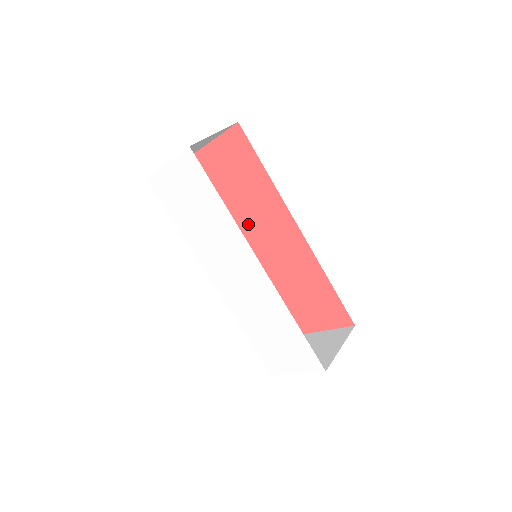
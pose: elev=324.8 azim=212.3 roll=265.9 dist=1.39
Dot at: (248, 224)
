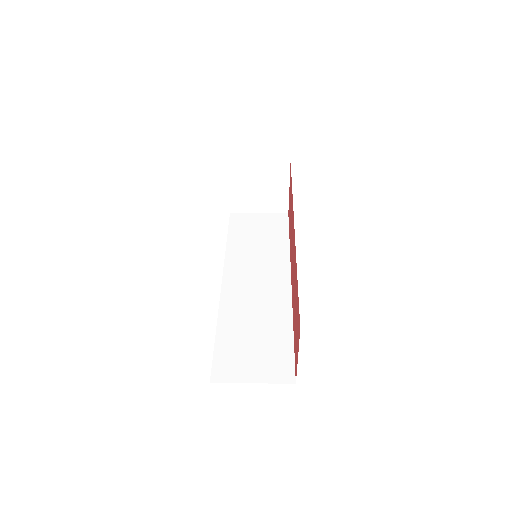
Dot at: occluded
